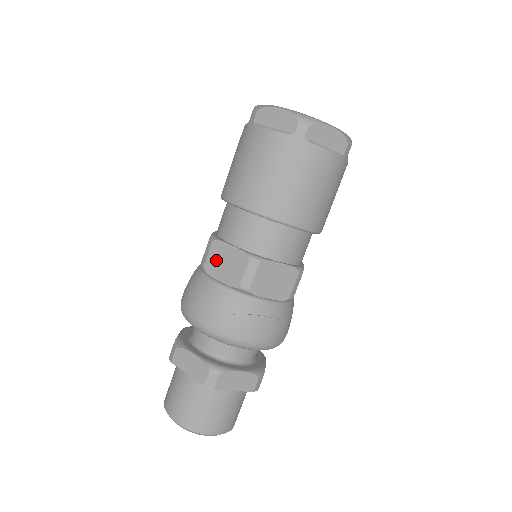
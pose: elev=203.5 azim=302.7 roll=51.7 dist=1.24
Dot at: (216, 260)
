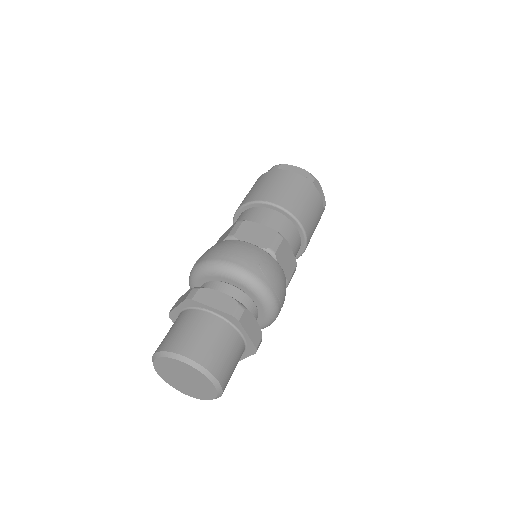
Dot at: (247, 231)
